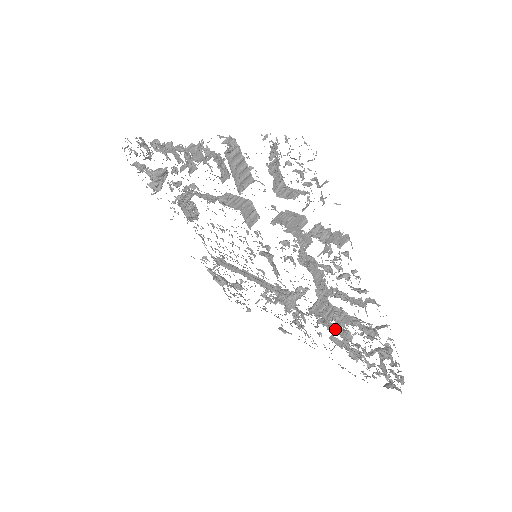
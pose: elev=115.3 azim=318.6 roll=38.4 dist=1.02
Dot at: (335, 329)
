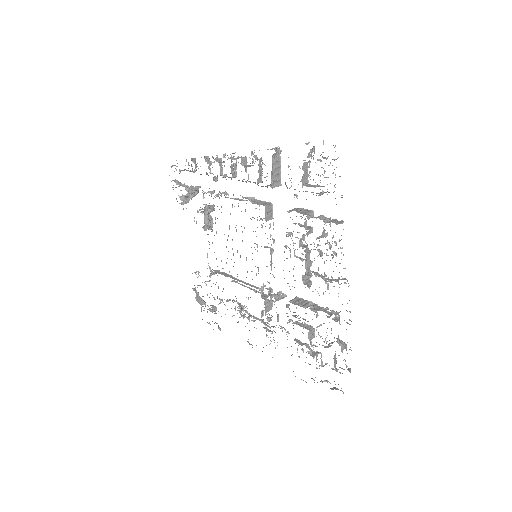
Dot at: occluded
